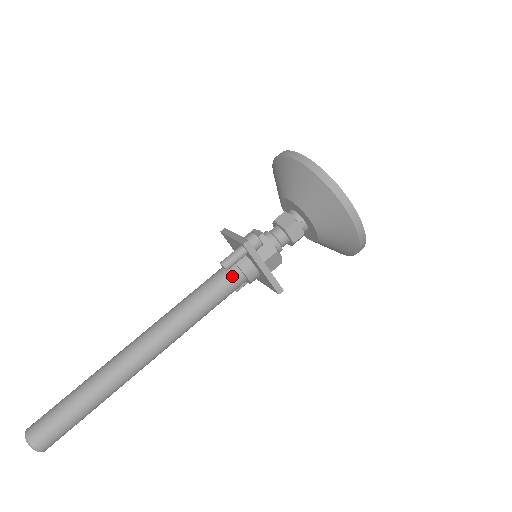
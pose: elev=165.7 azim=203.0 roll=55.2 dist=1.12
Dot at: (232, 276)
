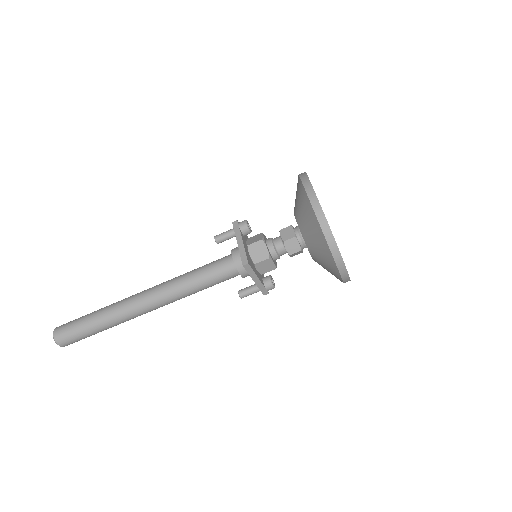
Dot at: (225, 258)
